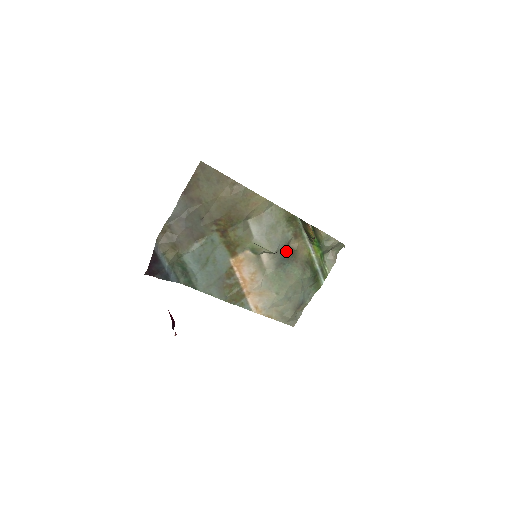
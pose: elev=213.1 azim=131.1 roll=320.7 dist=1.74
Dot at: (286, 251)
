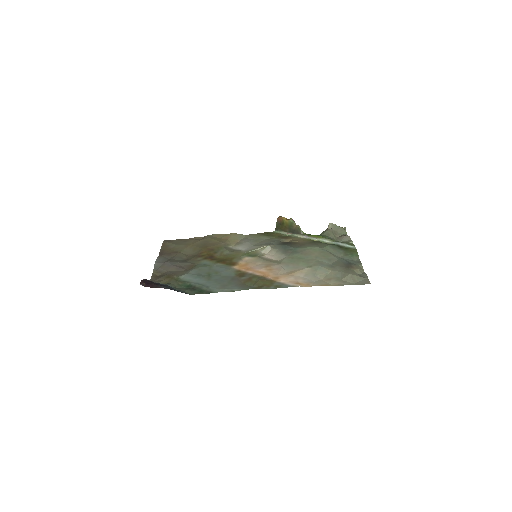
Dot at: (283, 244)
